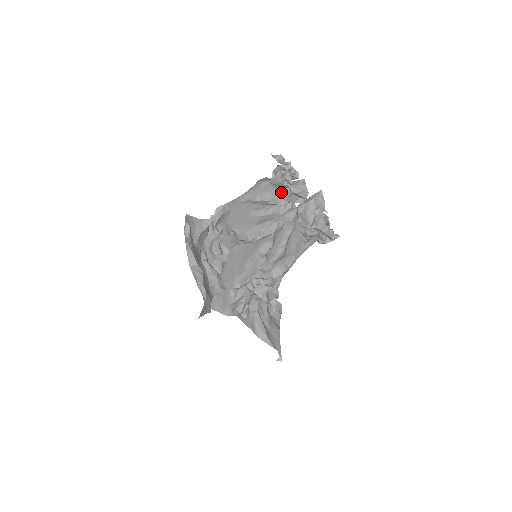
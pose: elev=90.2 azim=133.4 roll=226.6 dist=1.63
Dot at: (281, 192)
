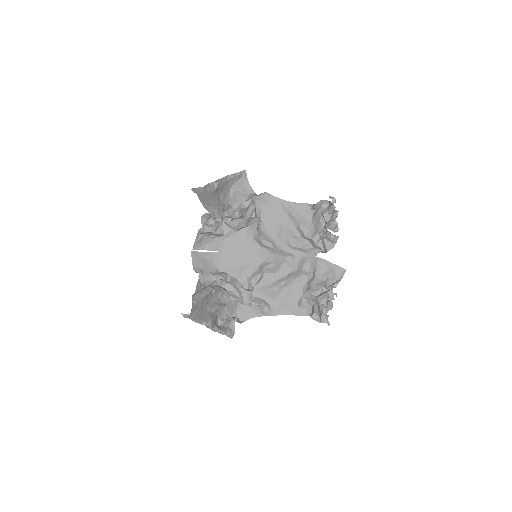
Dot at: (315, 228)
